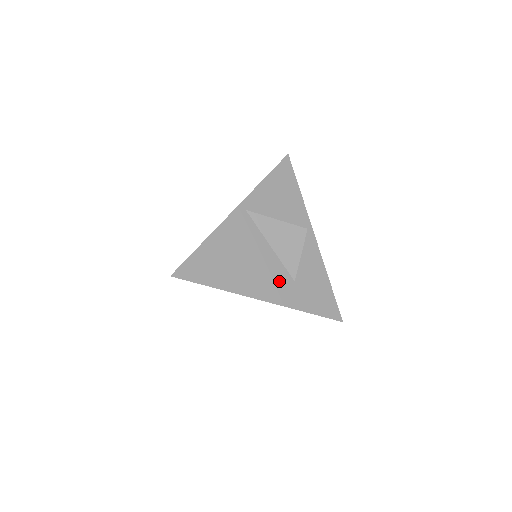
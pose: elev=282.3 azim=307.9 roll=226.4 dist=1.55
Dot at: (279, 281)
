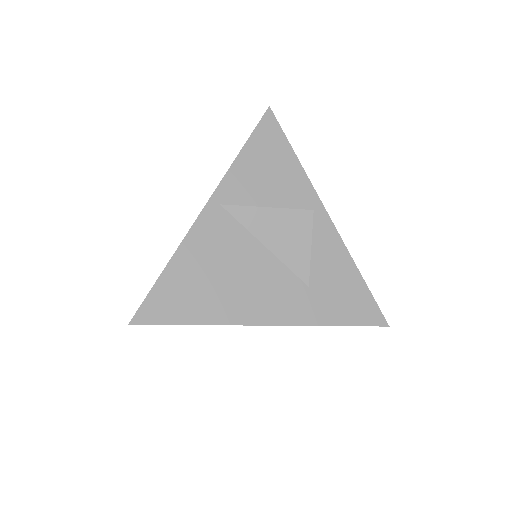
Dot at: (286, 292)
